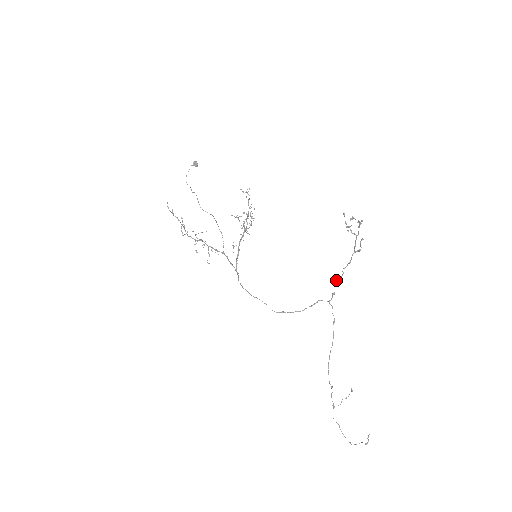
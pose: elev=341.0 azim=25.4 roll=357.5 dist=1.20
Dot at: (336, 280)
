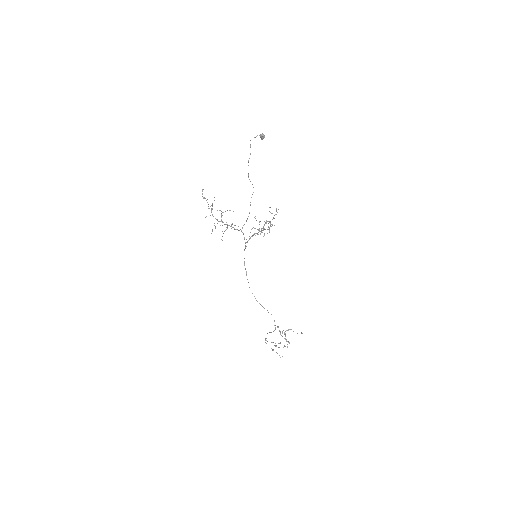
Dot at: occluded
